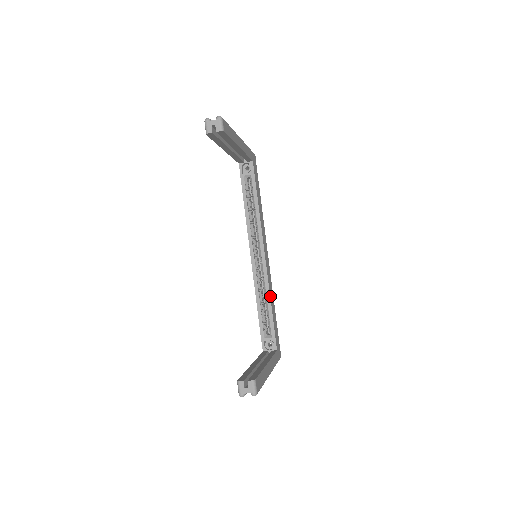
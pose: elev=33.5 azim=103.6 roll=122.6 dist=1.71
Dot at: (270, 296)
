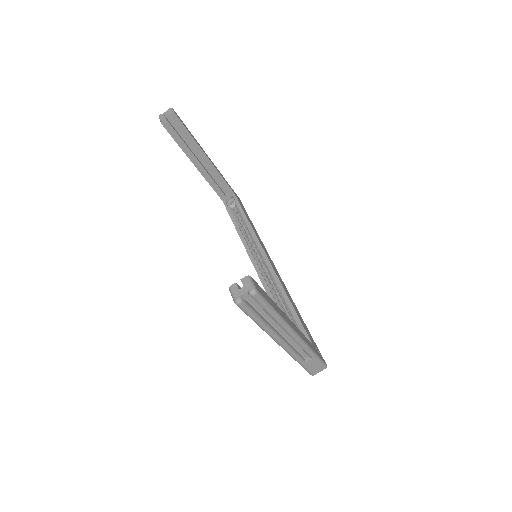
Dot at: (285, 292)
